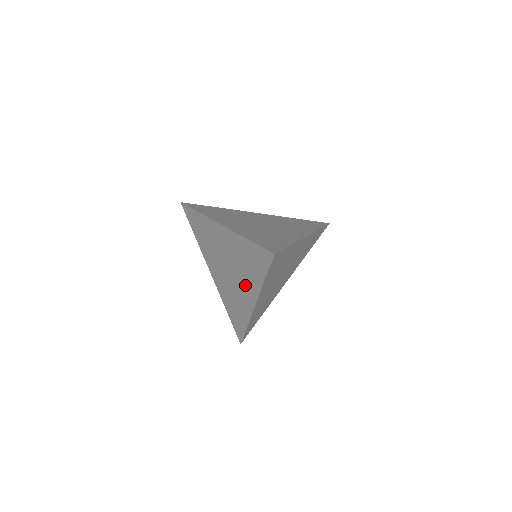
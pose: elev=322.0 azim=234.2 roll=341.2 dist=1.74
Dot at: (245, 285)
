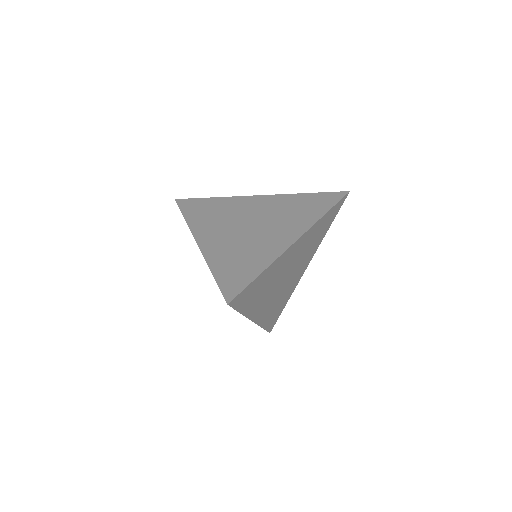
Dot at: occluded
